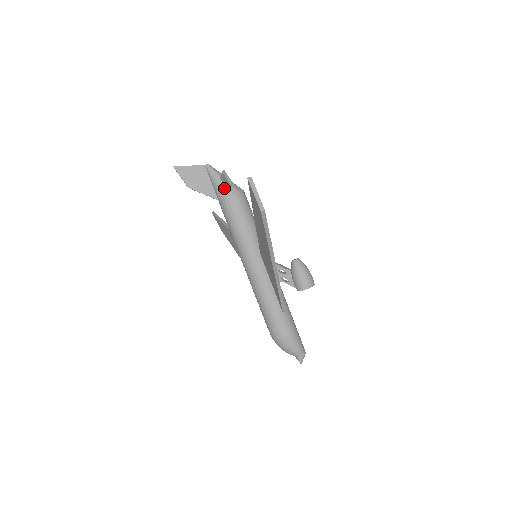
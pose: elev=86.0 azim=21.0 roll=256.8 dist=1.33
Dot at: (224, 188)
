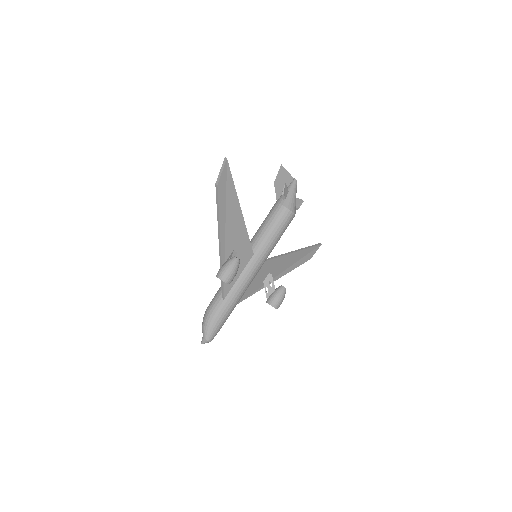
Dot at: occluded
